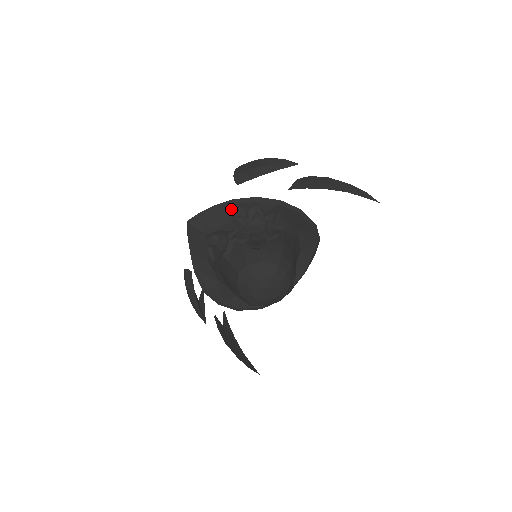
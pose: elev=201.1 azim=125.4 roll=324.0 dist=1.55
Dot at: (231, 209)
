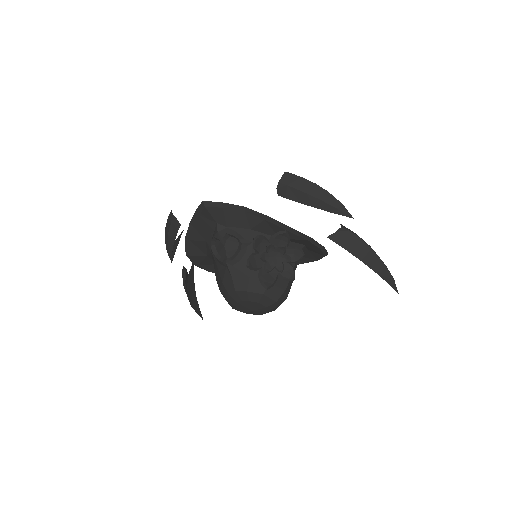
Dot at: (258, 221)
